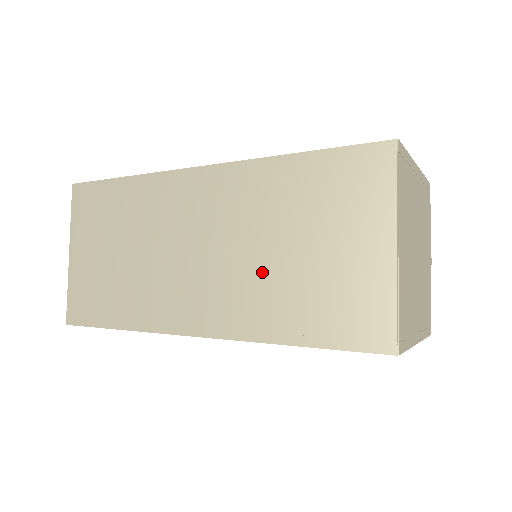
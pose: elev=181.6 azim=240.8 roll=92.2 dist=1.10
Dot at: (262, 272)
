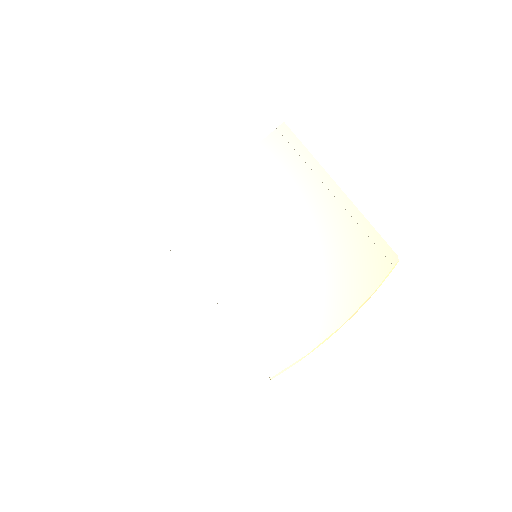
Dot at: occluded
